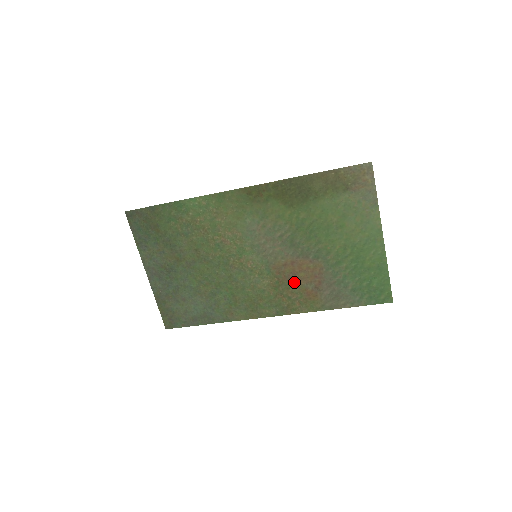
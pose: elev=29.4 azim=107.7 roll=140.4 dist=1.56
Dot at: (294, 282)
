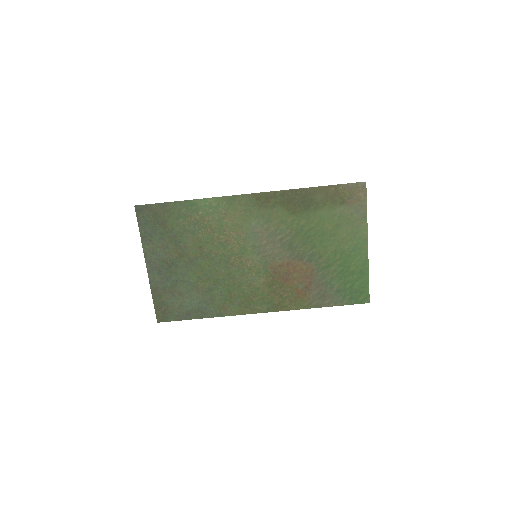
Dot at: (287, 282)
